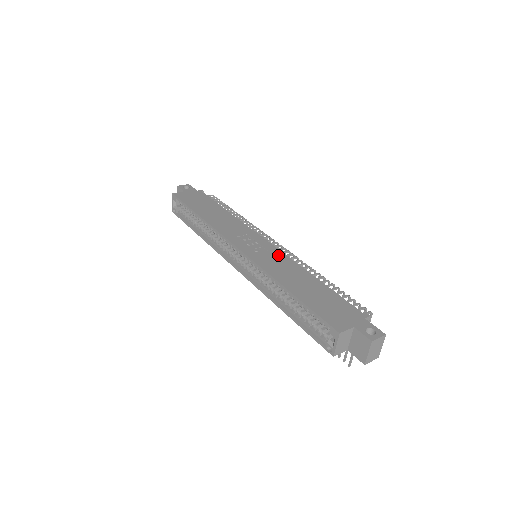
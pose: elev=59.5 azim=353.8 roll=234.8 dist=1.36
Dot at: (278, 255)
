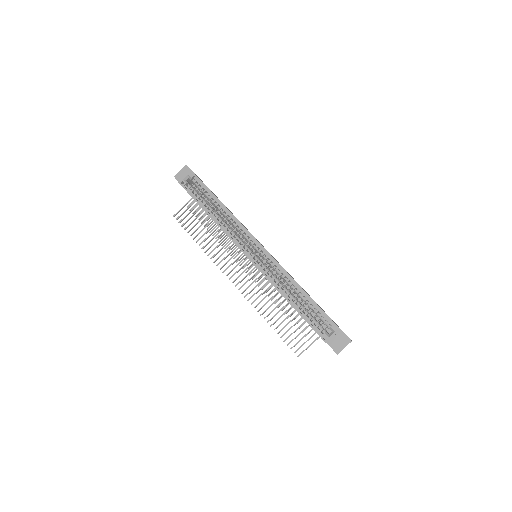
Dot at: occluded
